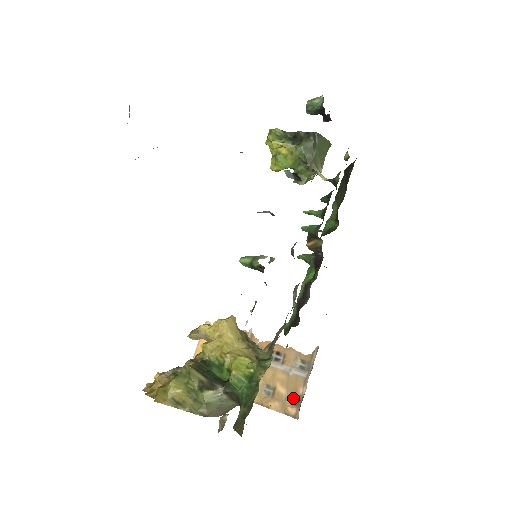
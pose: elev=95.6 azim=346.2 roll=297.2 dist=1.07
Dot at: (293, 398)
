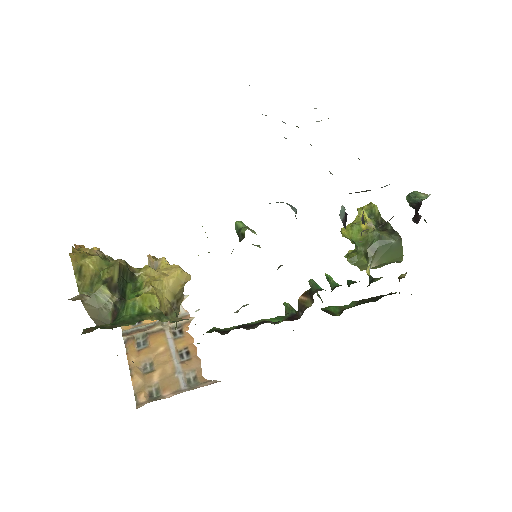
Dot at: (155, 392)
